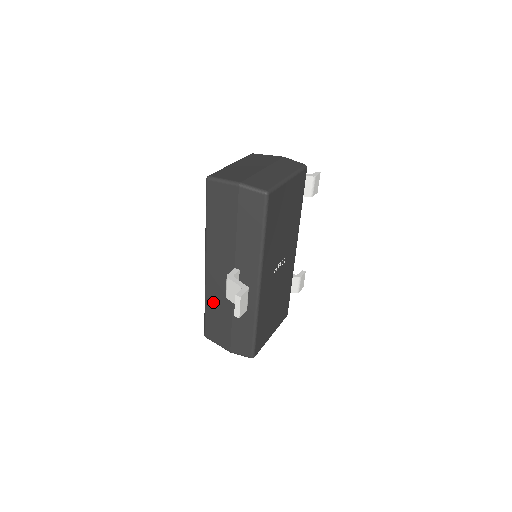
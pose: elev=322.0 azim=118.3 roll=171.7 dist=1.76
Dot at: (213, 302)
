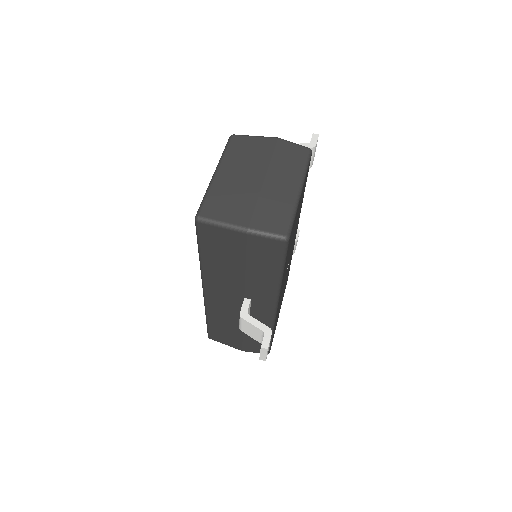
Dot at: (217, 318)
